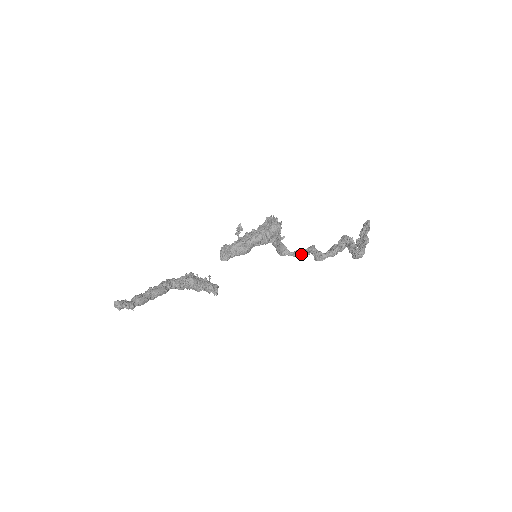
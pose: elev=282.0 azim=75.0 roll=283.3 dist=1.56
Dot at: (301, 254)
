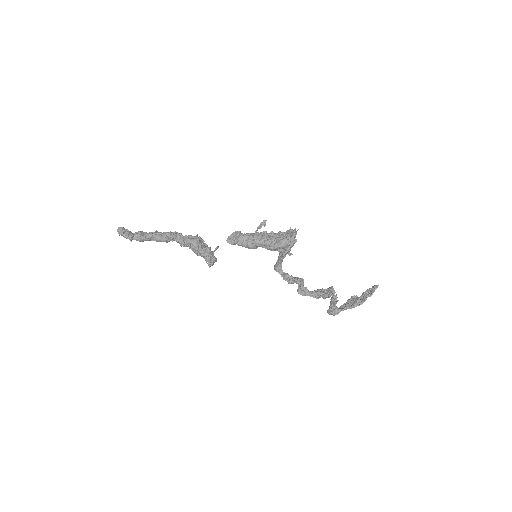
Dot at: (287, 279)
